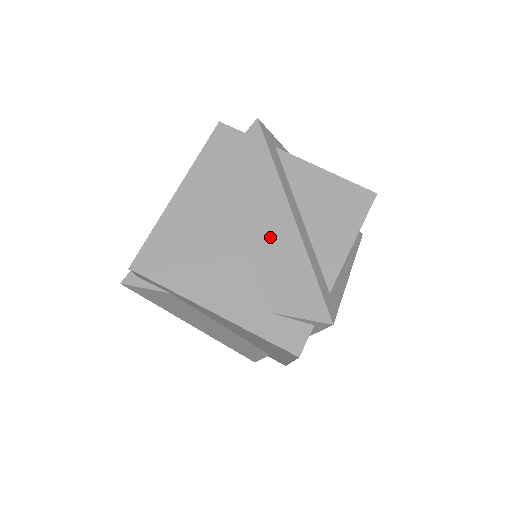
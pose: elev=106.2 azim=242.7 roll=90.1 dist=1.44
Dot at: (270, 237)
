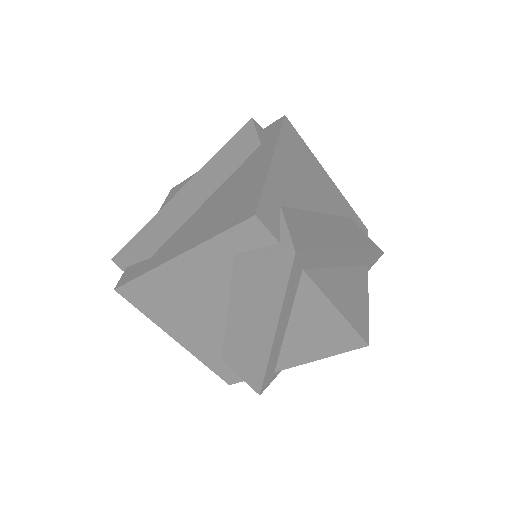
Dot at: (247, 333)
